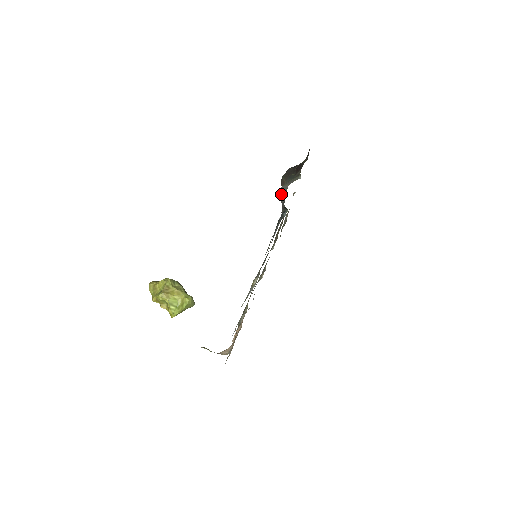
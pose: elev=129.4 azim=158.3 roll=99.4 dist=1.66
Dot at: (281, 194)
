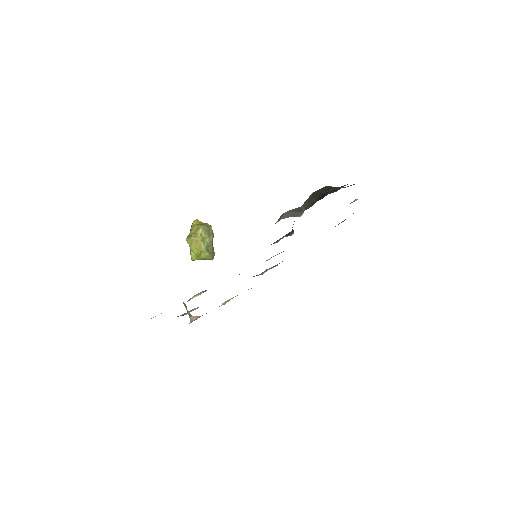
Dot at: occluded
